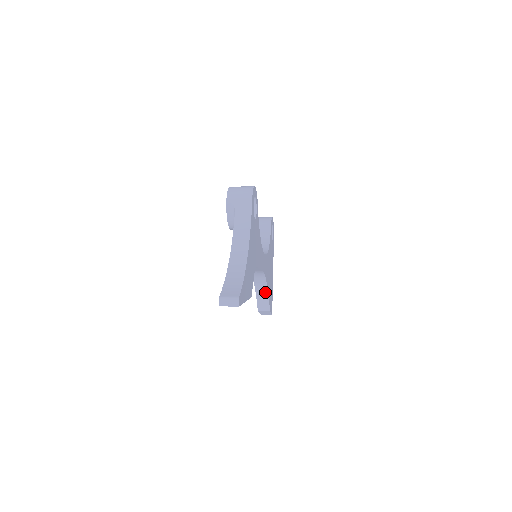
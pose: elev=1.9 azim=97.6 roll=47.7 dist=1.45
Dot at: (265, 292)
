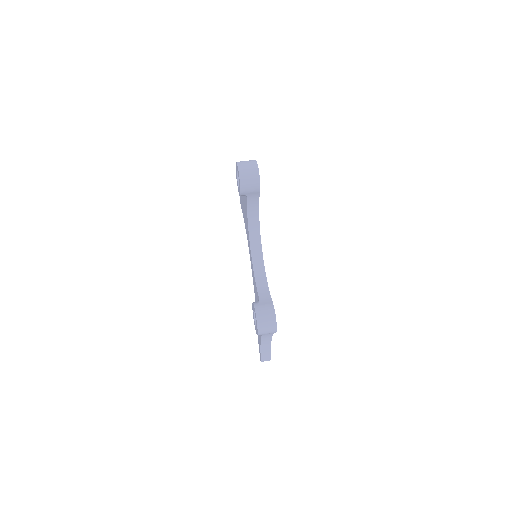
Dot at: occluded
